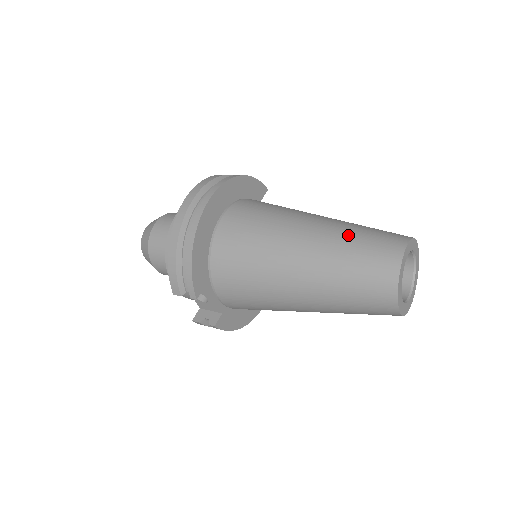
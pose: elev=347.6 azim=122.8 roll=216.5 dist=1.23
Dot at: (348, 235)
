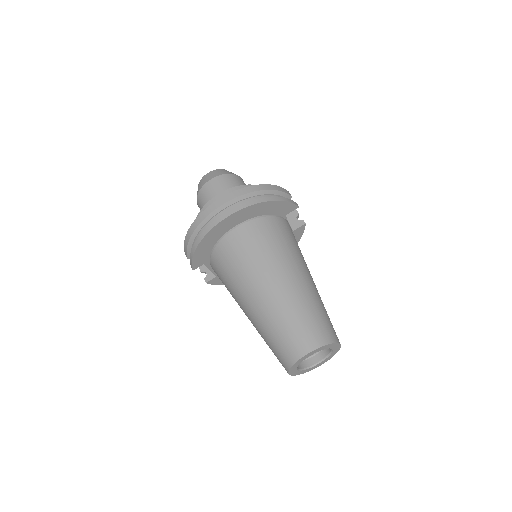
Dot at: (290, 312)
